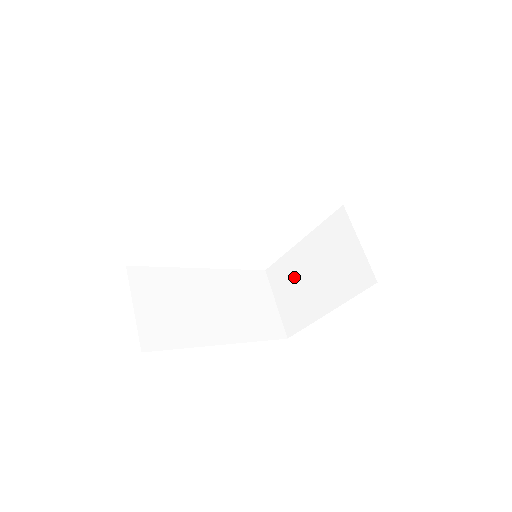
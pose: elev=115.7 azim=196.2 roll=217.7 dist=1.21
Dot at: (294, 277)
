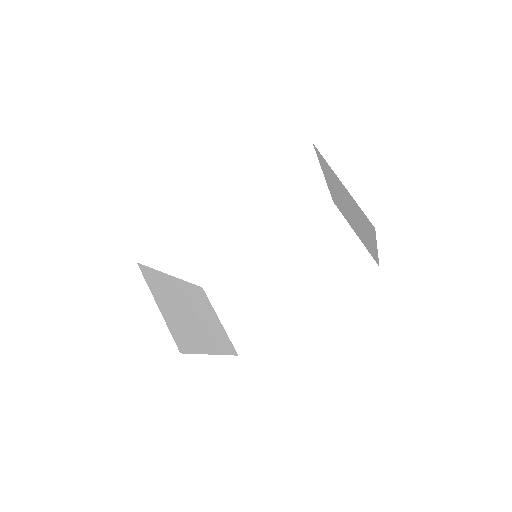
Dot at: (345, 211)
